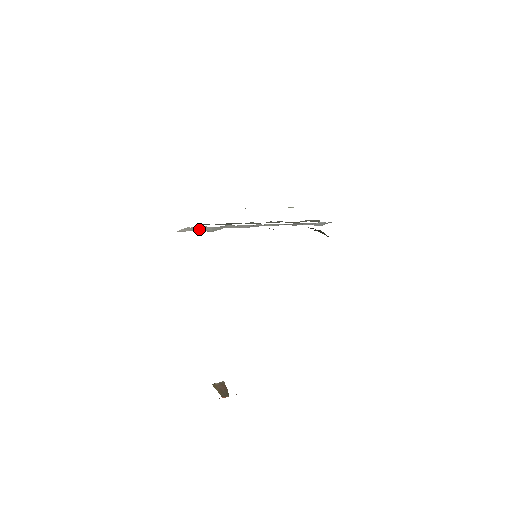
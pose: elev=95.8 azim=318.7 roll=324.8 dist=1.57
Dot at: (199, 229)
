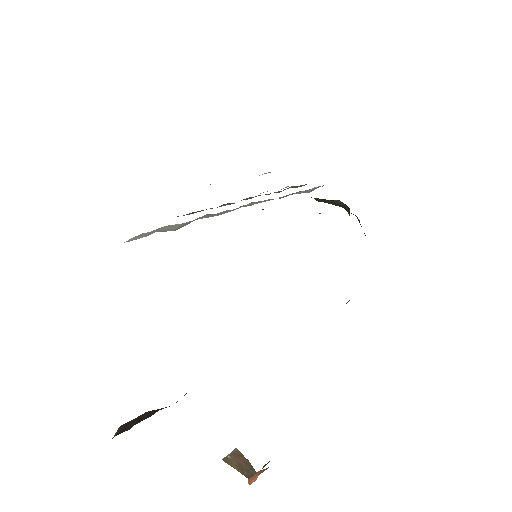
Dot at: occluded
